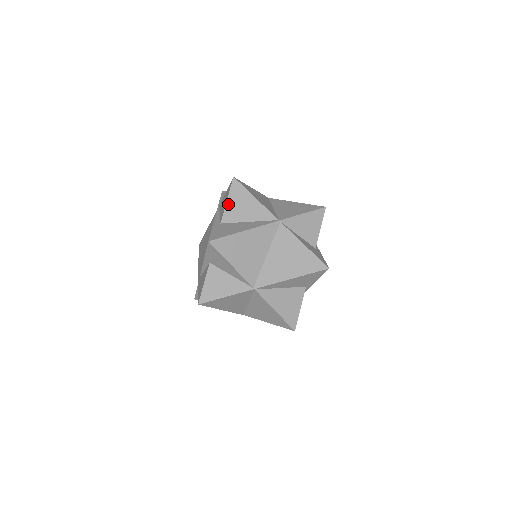
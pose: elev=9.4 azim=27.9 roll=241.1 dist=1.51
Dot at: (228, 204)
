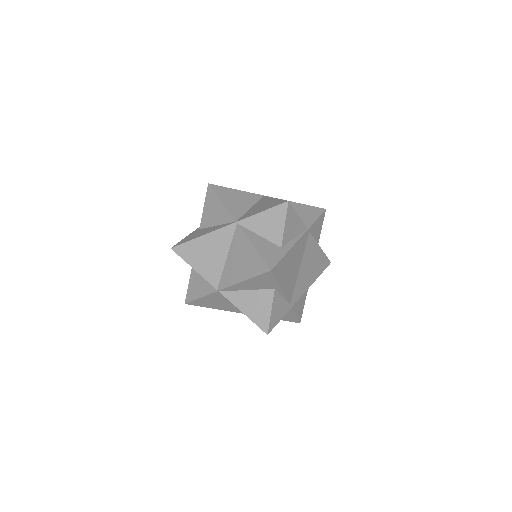
Dot at: (204, 210)
